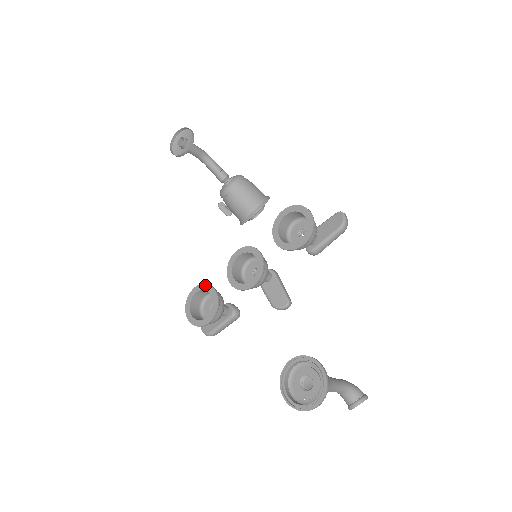
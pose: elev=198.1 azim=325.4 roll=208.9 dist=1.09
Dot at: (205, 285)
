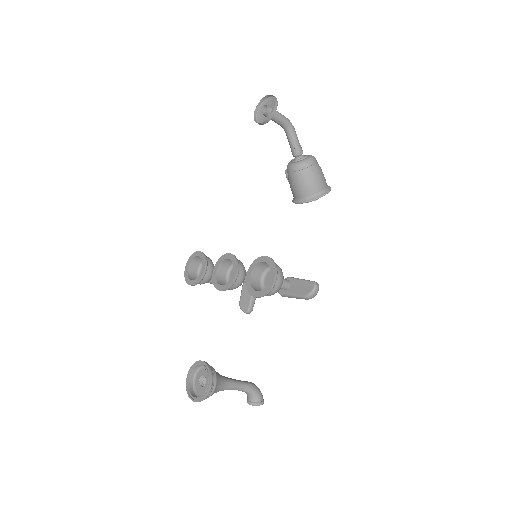
Dot at: (204, 257)
